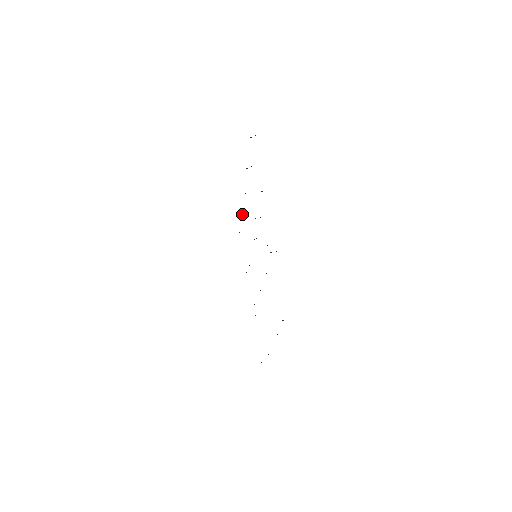
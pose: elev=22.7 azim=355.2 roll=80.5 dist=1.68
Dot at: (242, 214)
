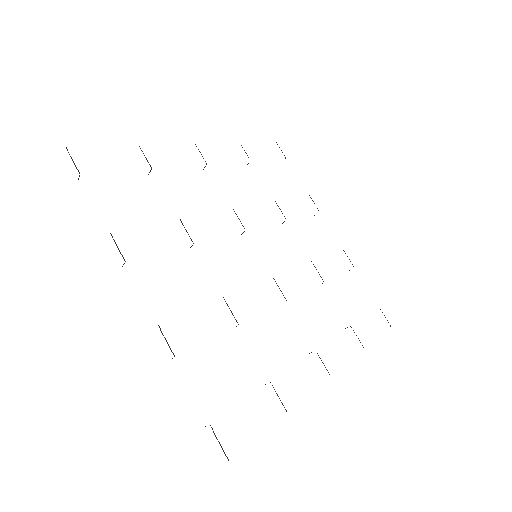
Dot at: occluded
